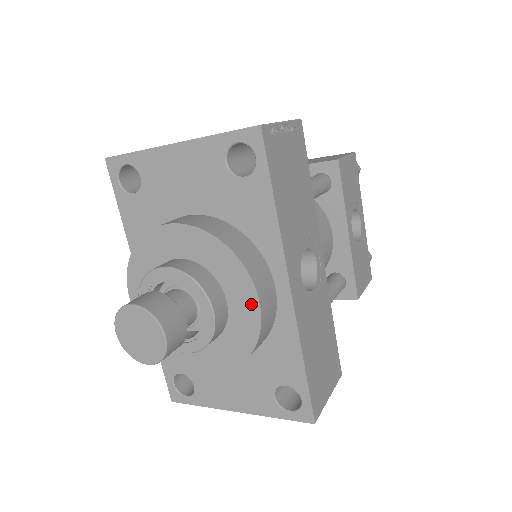
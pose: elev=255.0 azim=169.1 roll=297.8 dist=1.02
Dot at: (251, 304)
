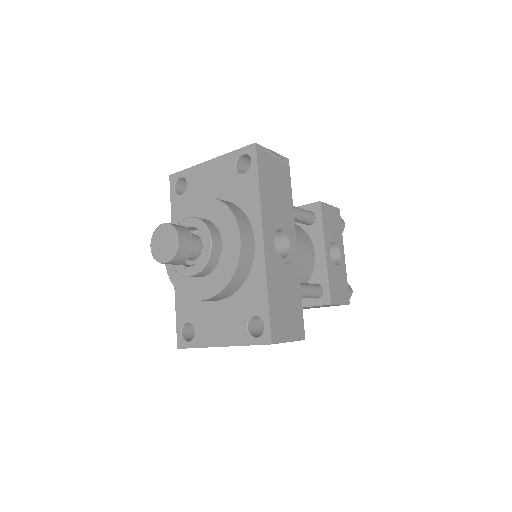
Dot at: (236, 241)
